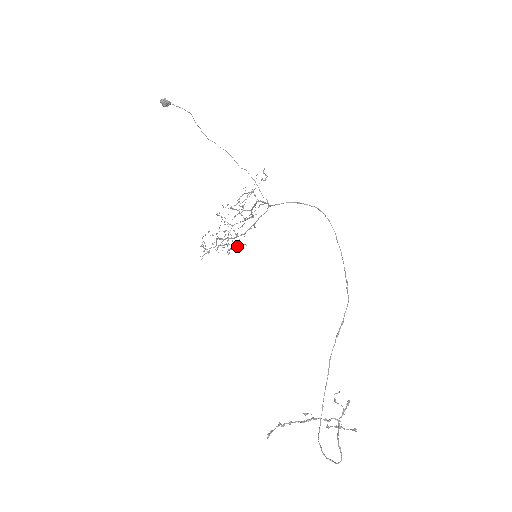
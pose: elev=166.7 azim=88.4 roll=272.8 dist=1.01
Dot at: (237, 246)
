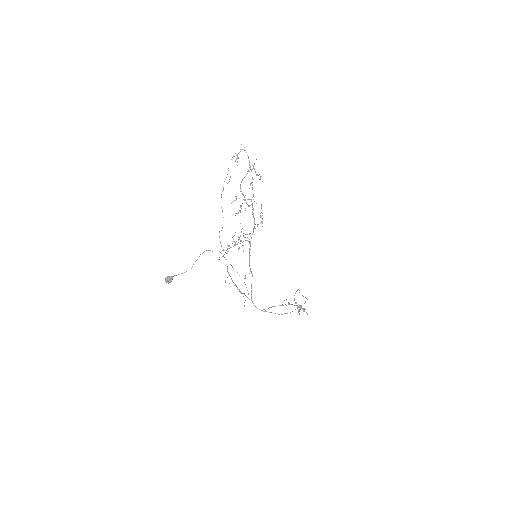
Dot at: (243, 245)
